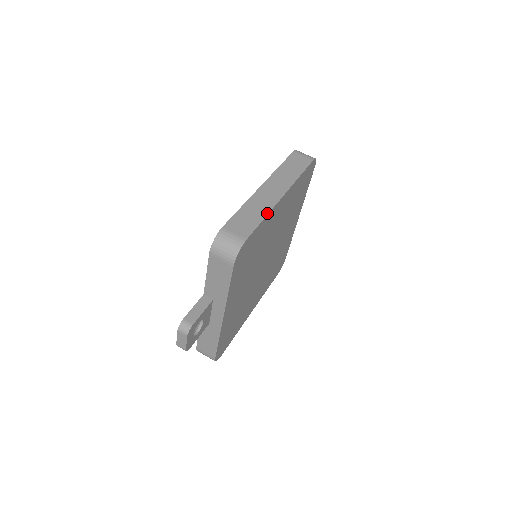
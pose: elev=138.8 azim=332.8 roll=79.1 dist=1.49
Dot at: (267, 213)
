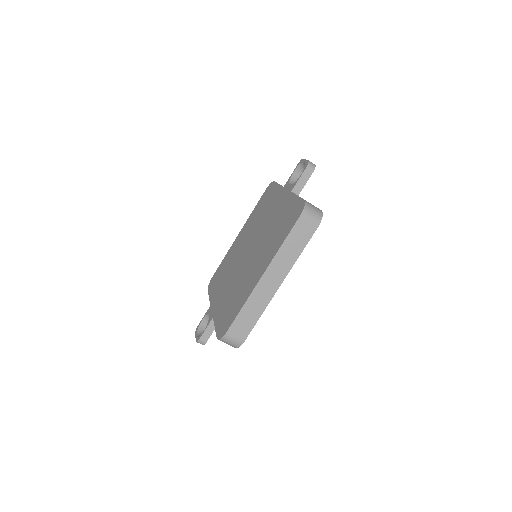
Dot at: (263, 311)
